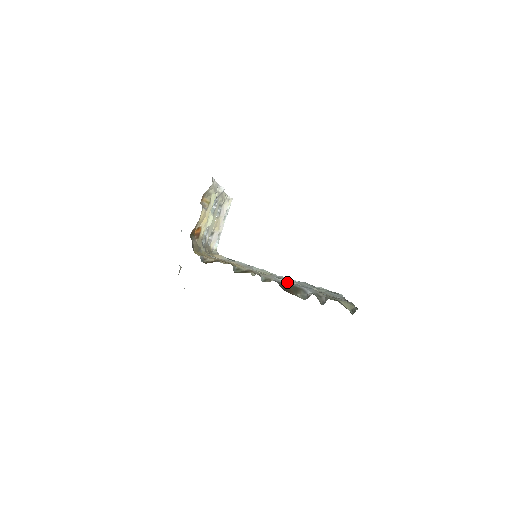
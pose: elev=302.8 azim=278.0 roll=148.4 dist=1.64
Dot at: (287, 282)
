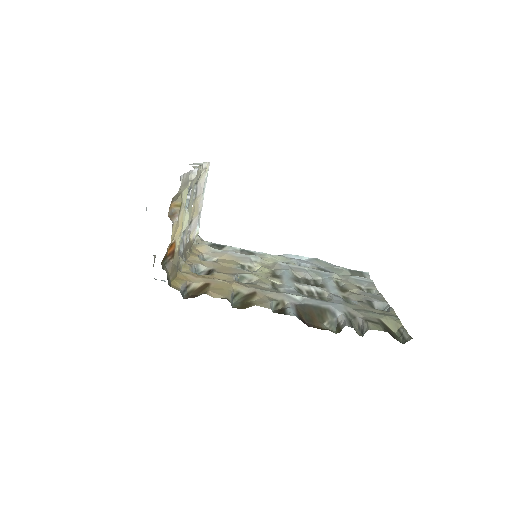
Dot at: (306, 301)
